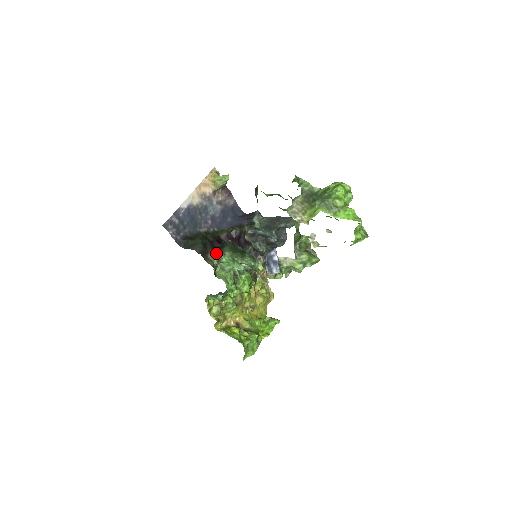
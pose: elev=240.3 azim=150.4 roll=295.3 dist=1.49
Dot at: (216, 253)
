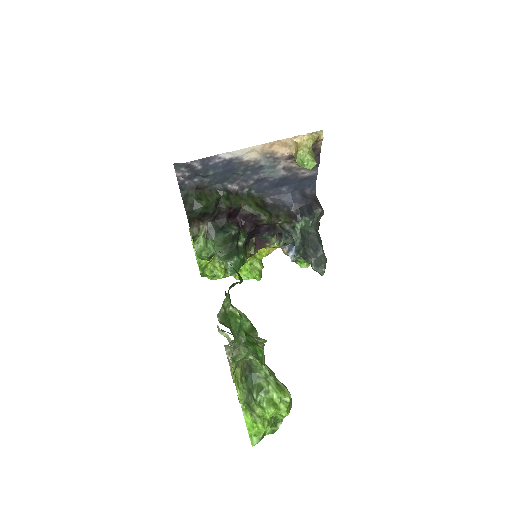
Dot at: (208, 230)
